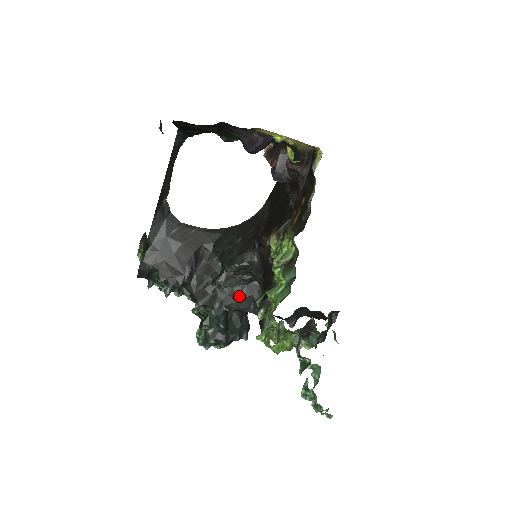
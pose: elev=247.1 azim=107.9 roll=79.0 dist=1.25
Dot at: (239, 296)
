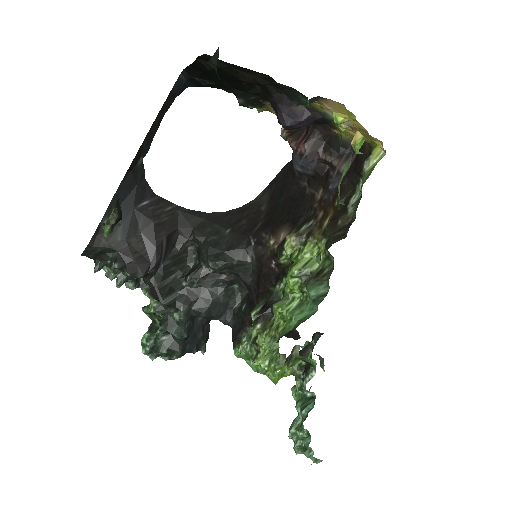
Dot at: (214, 300)
